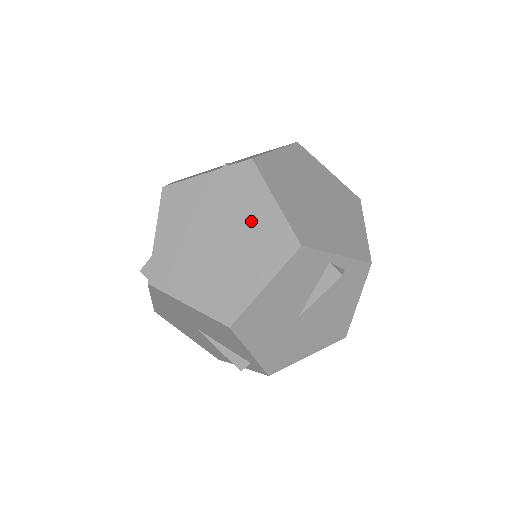
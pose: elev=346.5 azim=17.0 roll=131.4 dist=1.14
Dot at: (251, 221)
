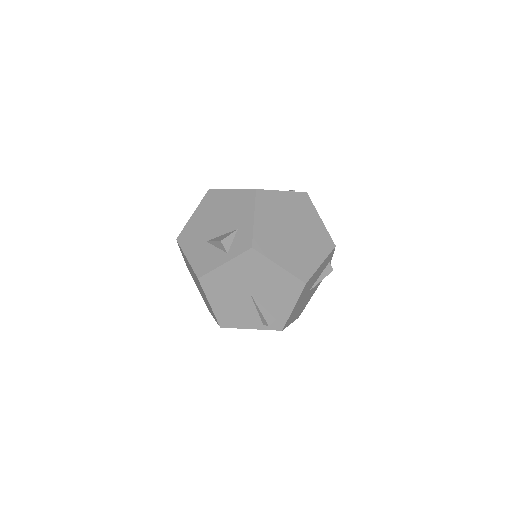
Dot at: (311, 226)
